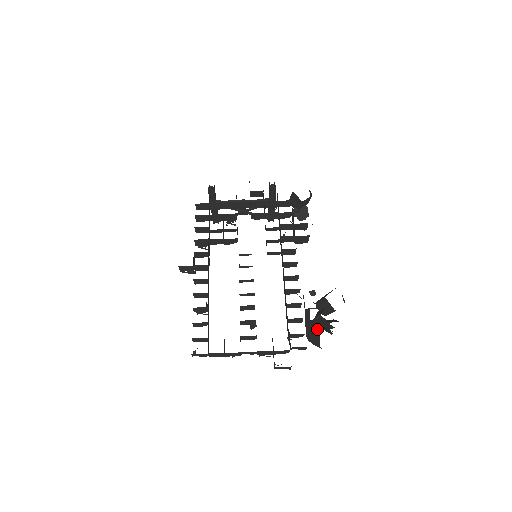
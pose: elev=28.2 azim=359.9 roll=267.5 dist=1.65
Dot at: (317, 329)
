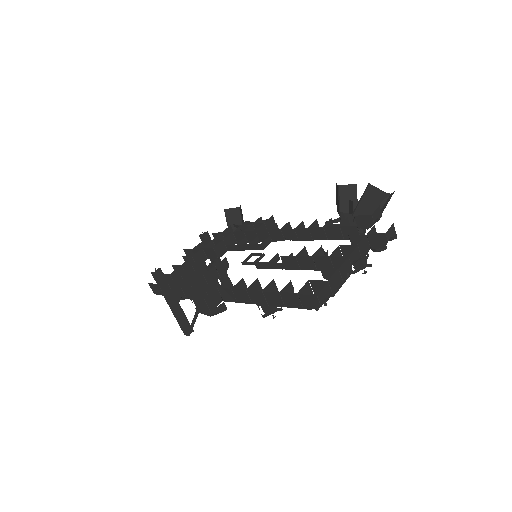
Dot at: (366, 190)
